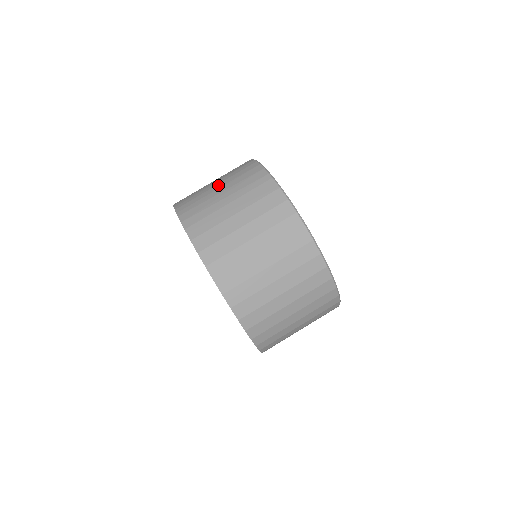
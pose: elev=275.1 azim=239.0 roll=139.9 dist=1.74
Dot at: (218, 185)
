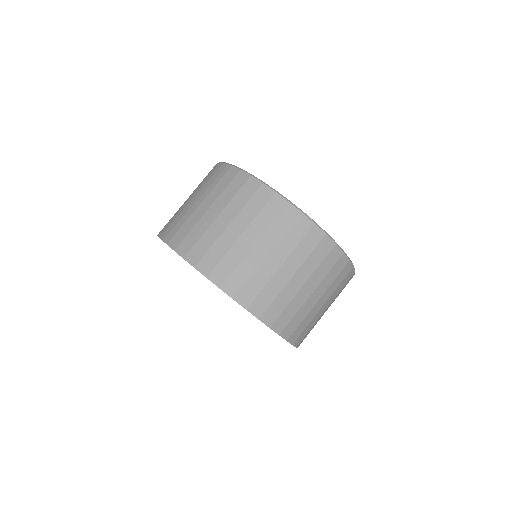
Dot at: (189, 197)
